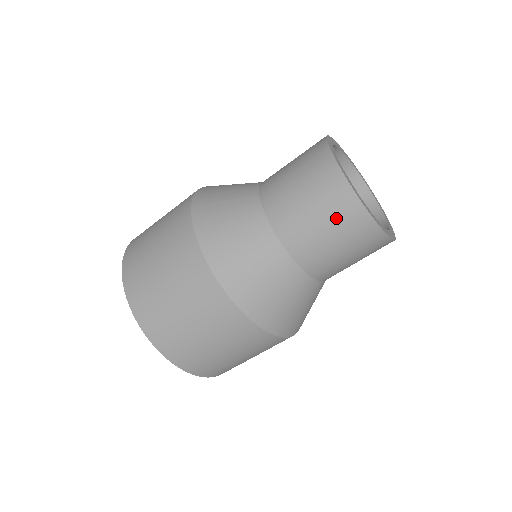
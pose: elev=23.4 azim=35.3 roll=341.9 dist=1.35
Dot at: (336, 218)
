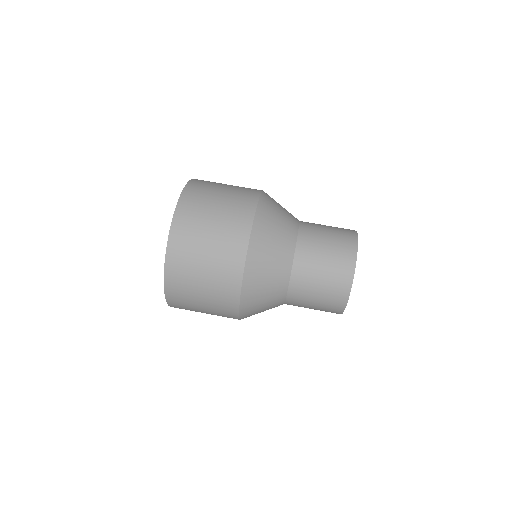
Dot at: (331, 286)
